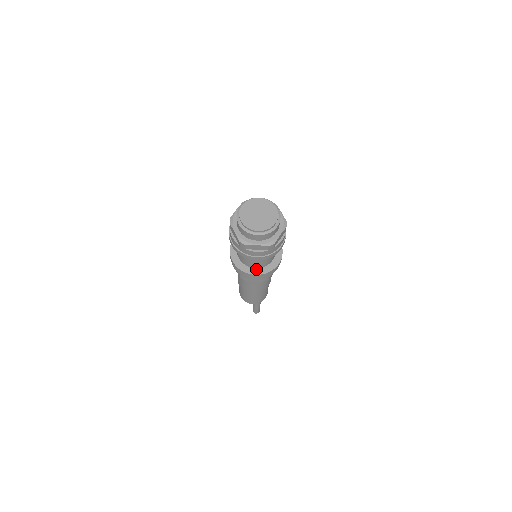
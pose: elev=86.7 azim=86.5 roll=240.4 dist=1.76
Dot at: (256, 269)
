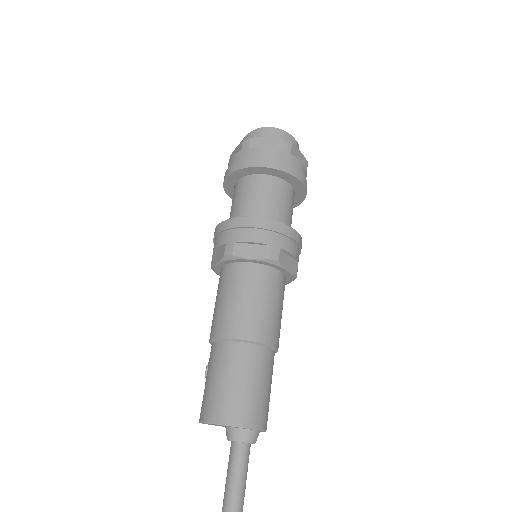
Dot at: occluded
